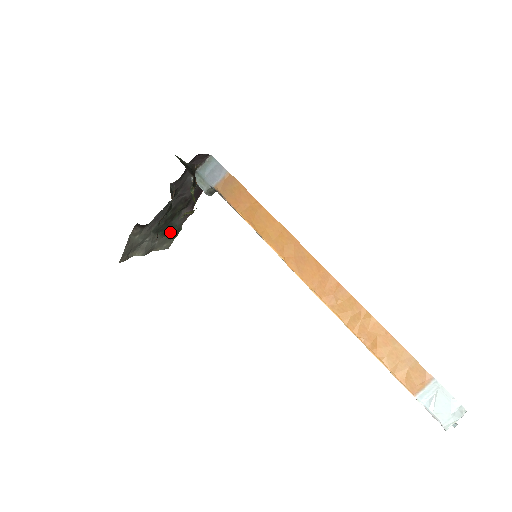
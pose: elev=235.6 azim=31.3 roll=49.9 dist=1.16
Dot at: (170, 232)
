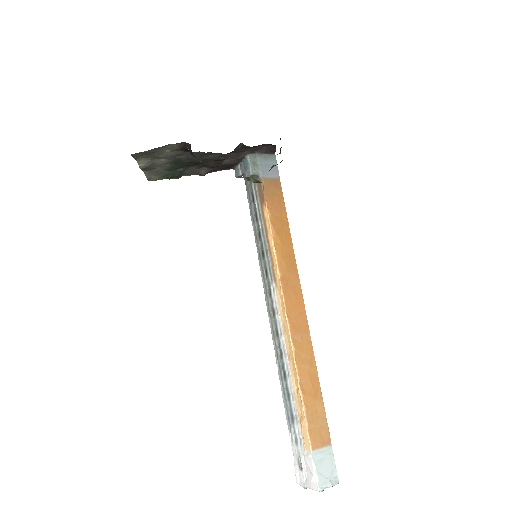
Dot at: (174, 172)
